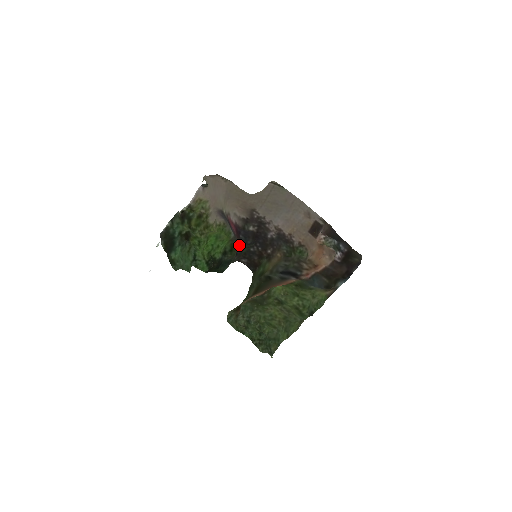
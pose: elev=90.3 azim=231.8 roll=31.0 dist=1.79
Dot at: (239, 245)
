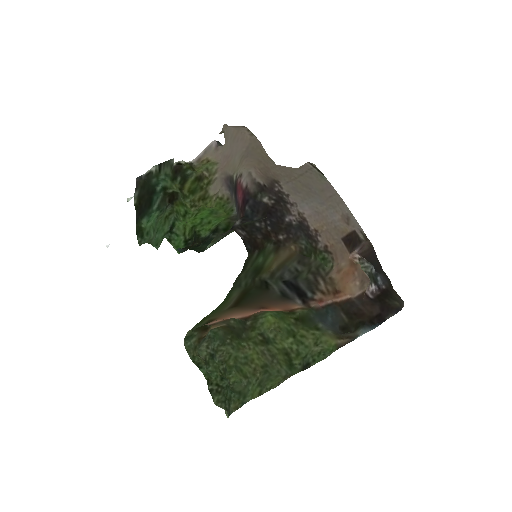
Dot at: (240, 219)
